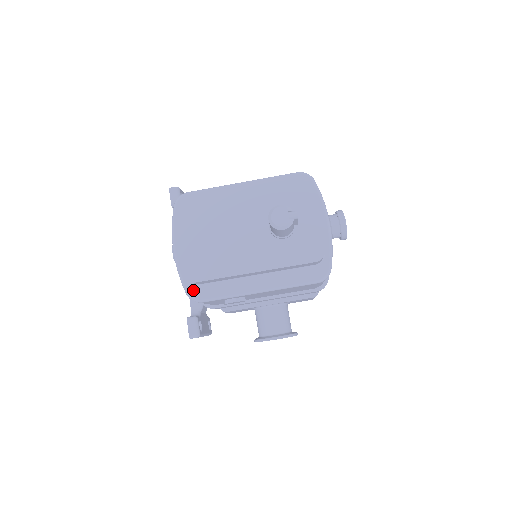
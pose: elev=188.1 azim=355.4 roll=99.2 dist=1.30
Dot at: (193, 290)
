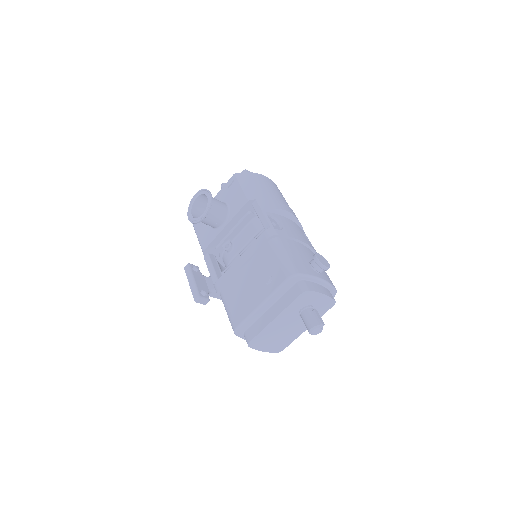
Dot at: occluded
